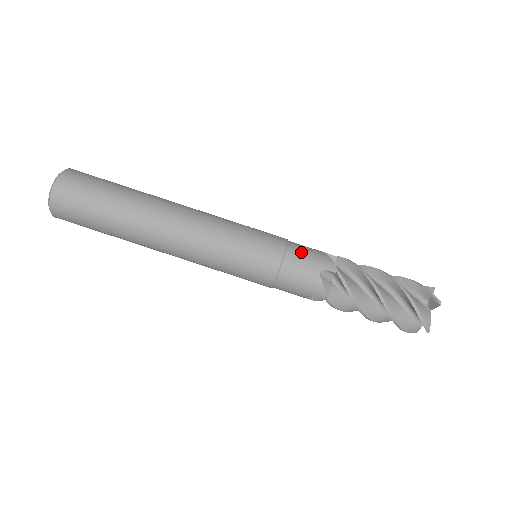
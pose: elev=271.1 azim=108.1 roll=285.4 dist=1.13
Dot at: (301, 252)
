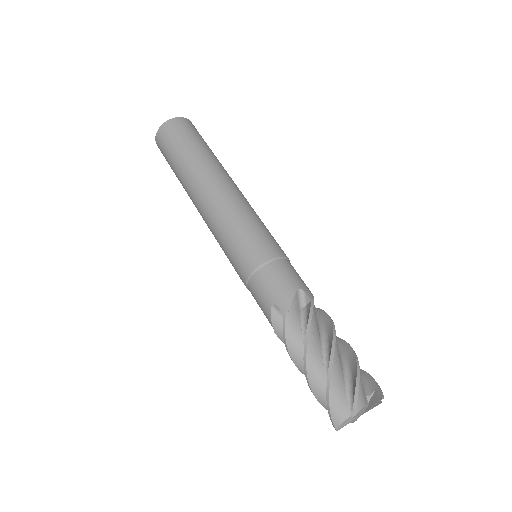
Dot at: (295, 270)
